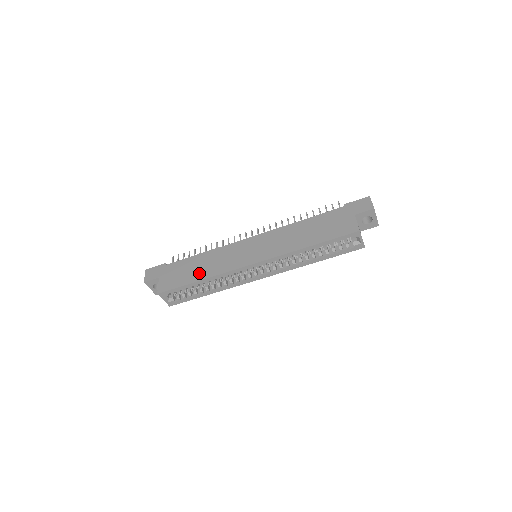
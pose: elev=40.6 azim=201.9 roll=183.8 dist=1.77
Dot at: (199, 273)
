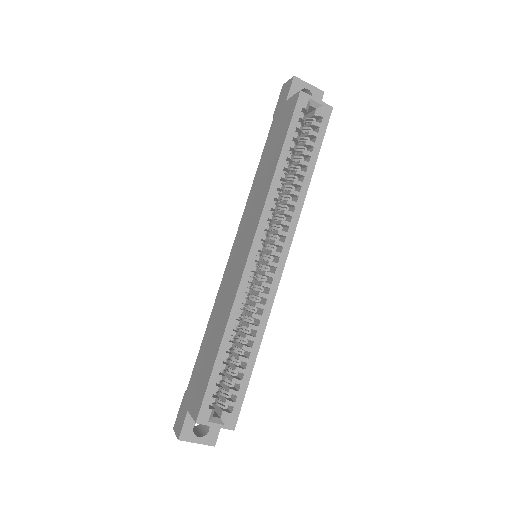
Dot at: (215, 340)
